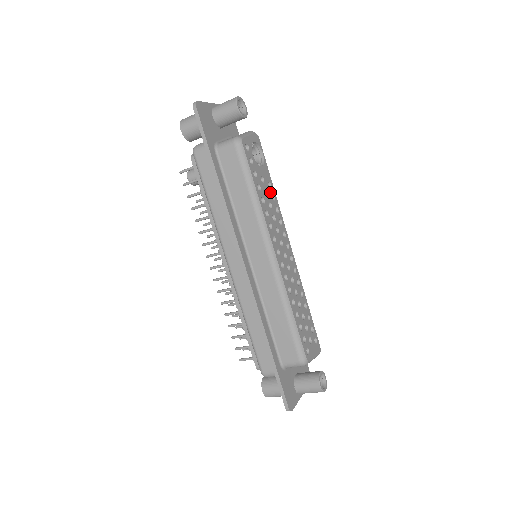
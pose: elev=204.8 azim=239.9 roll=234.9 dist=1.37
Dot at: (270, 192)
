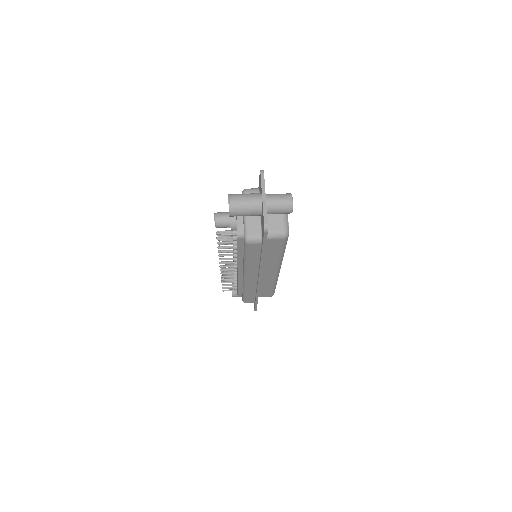
Dot at: occluded
